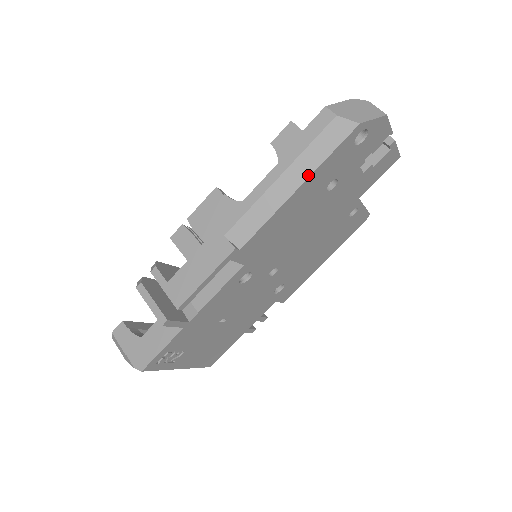
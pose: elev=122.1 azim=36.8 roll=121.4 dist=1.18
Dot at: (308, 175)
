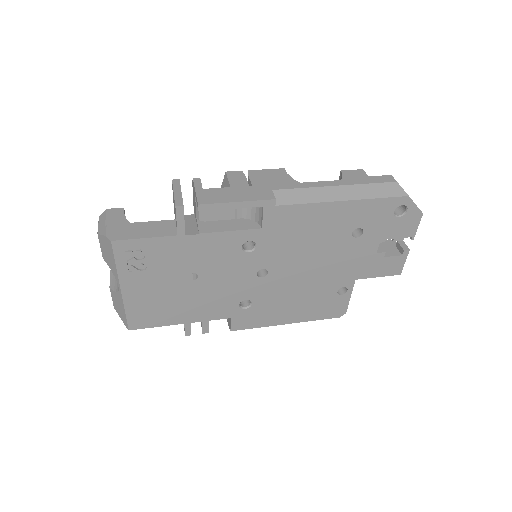
Dot at: (357, 198)
